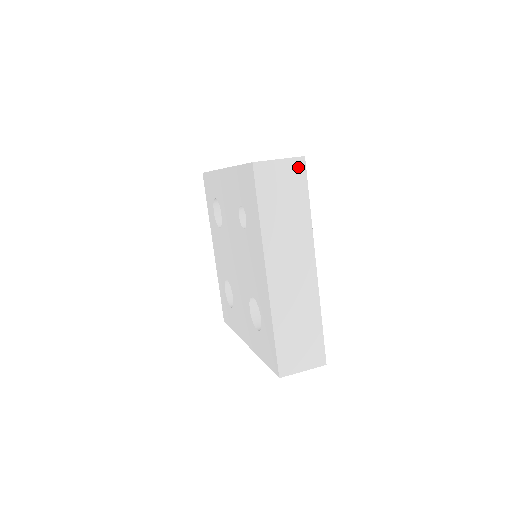
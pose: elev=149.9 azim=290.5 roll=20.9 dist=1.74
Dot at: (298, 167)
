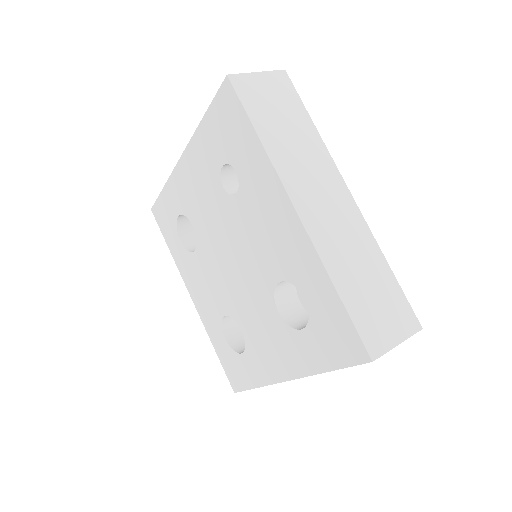
Dot at: (282, 81)
